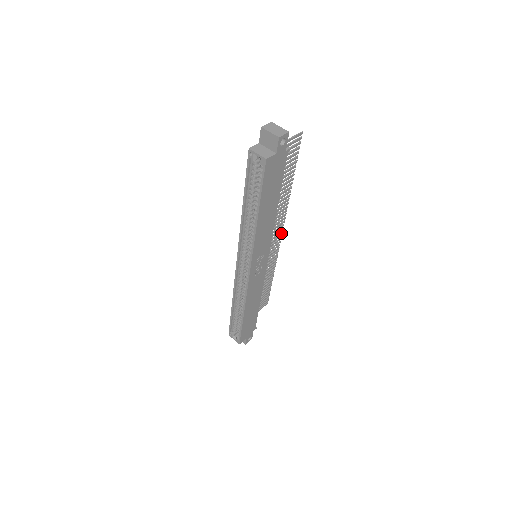
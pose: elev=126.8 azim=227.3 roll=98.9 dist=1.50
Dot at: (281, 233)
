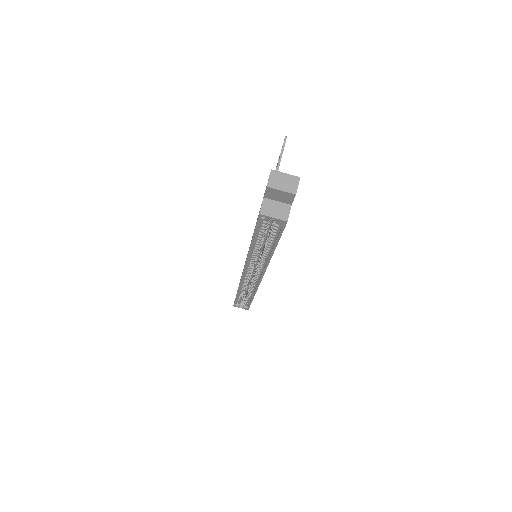
Dot at: occluded
